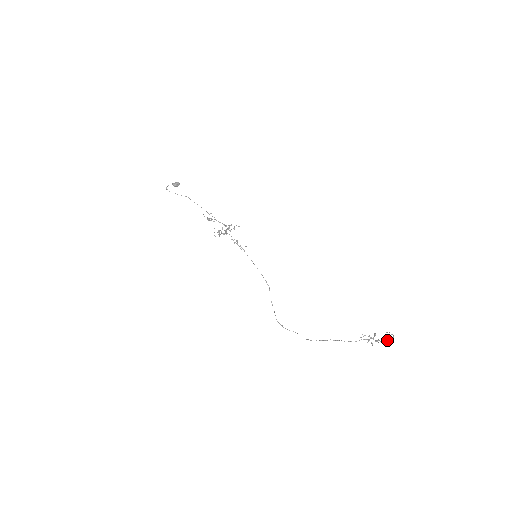
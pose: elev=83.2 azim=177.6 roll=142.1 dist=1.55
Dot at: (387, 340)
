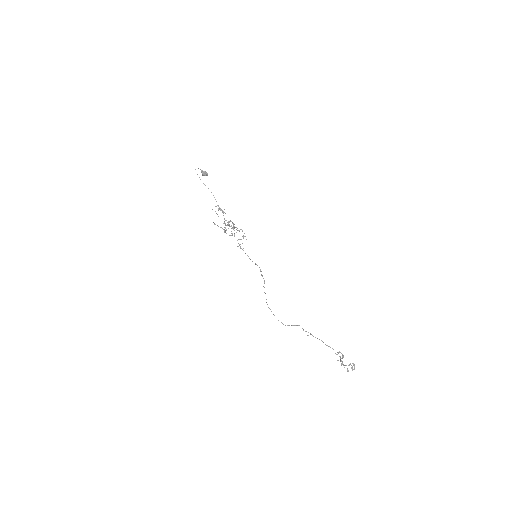
Dot at: (348, 370)
